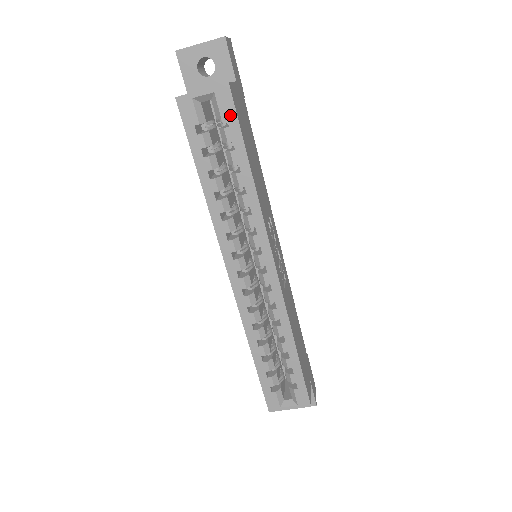
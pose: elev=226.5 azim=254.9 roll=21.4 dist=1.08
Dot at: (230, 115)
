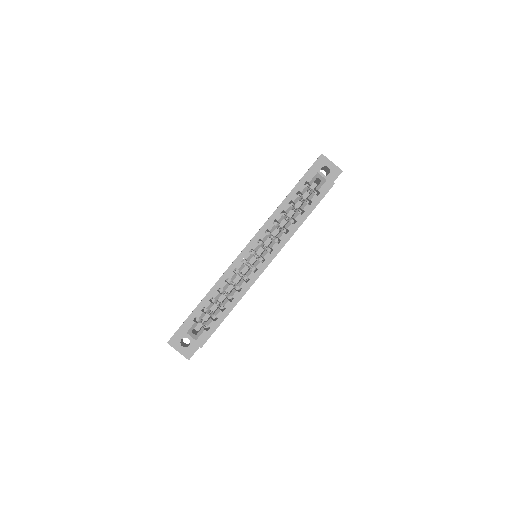
Dot at: (323, 193)
